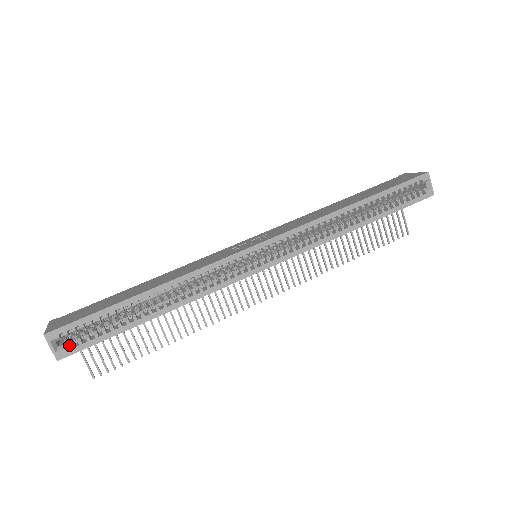
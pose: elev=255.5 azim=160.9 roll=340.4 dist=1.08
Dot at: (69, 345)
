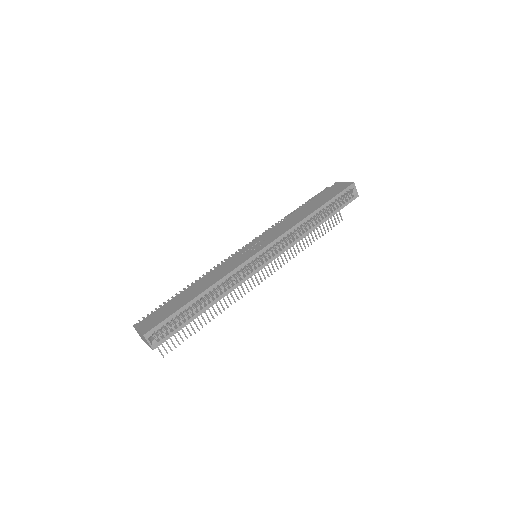
Dot at: (157, 338)
